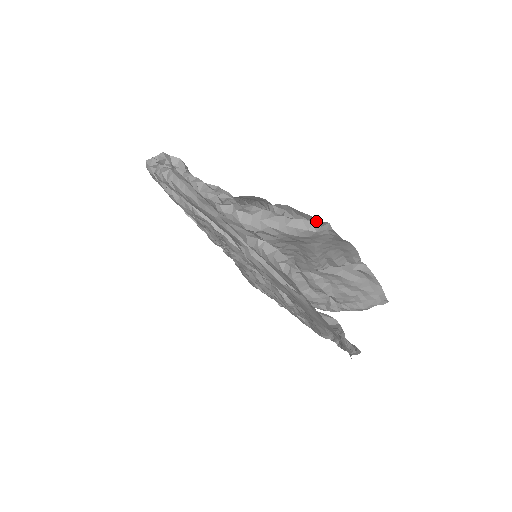
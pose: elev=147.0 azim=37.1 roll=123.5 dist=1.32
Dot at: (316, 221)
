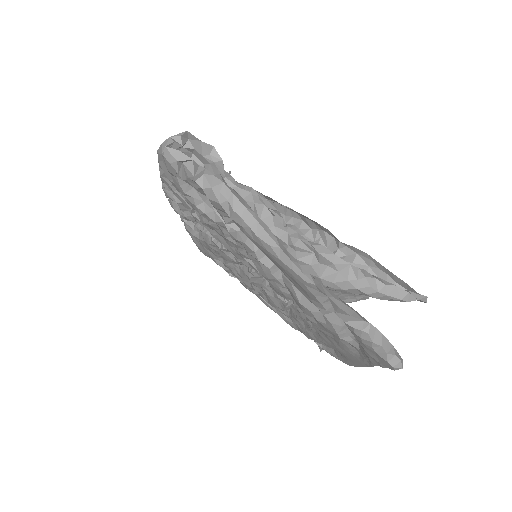
Dot at: (409, 289)
